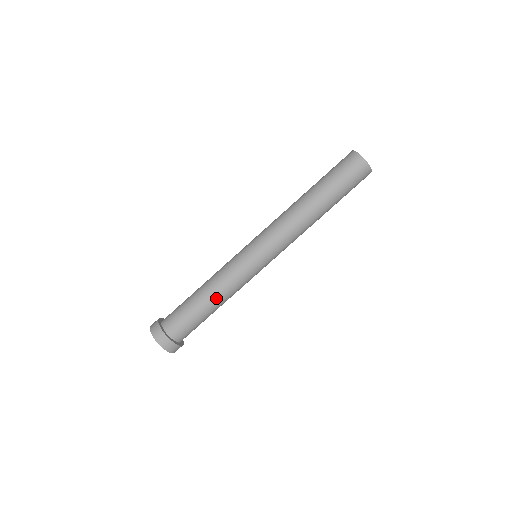
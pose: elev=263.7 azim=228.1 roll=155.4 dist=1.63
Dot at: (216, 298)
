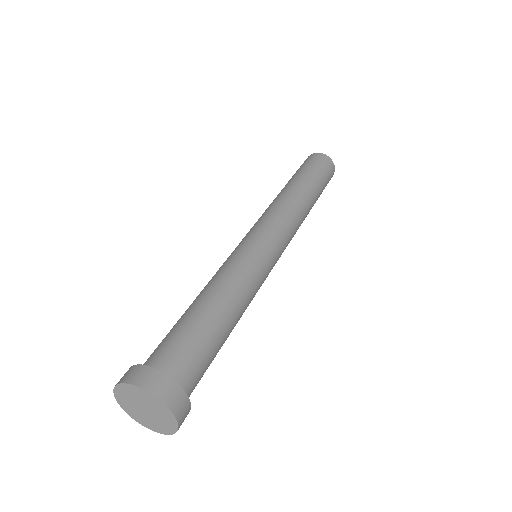
Dot at: (237, 311)
